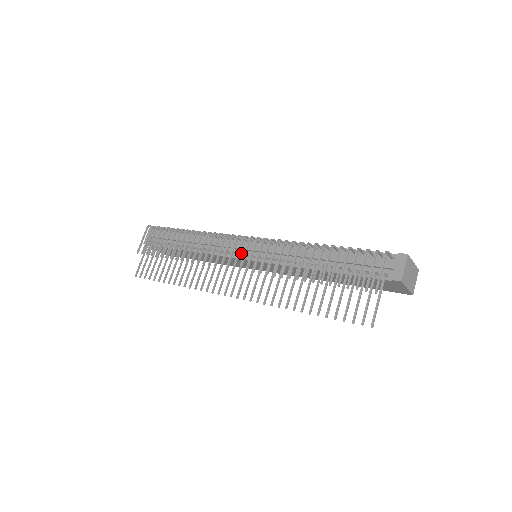
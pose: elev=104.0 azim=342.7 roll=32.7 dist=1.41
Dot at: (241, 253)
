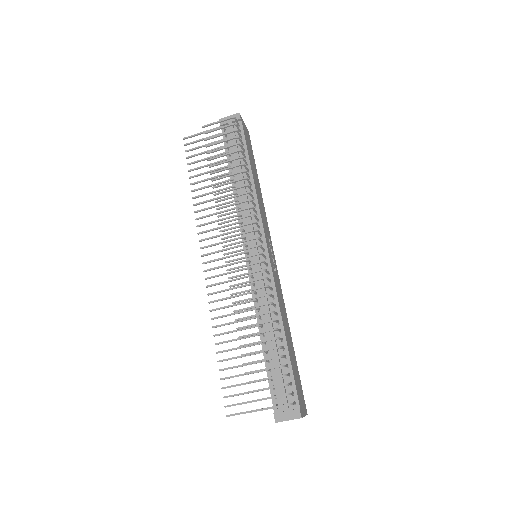
Dot at: (249, 244)
